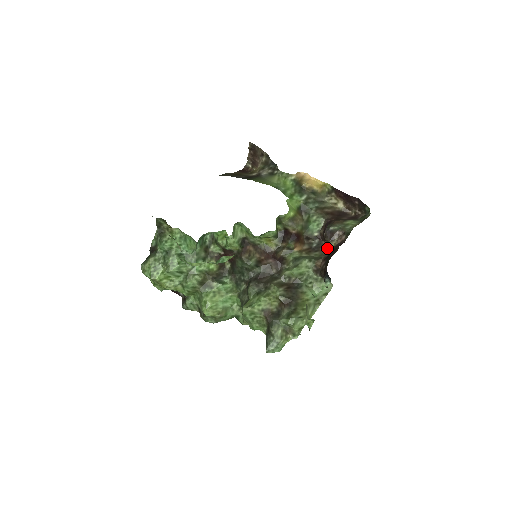
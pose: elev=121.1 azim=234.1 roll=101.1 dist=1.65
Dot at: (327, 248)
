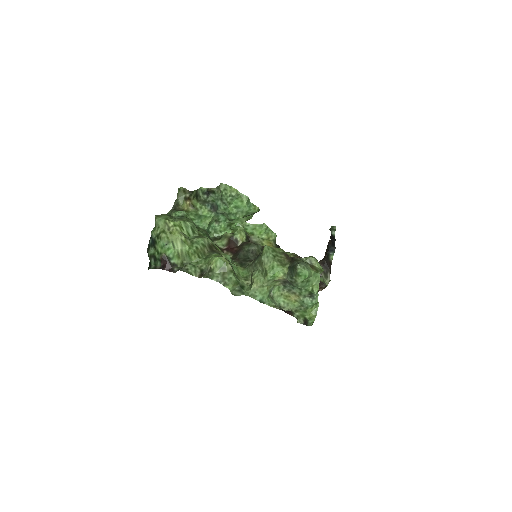
Dot at: occluded
